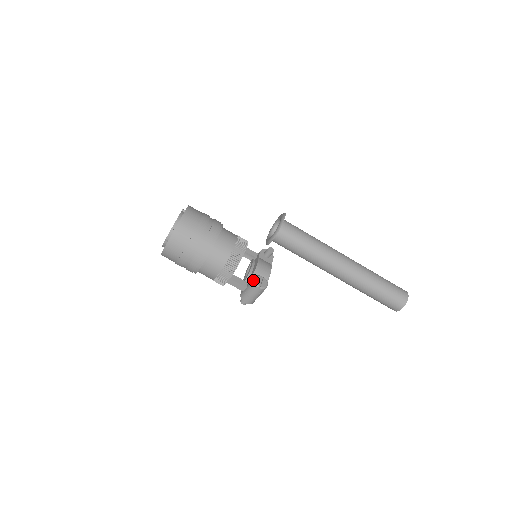
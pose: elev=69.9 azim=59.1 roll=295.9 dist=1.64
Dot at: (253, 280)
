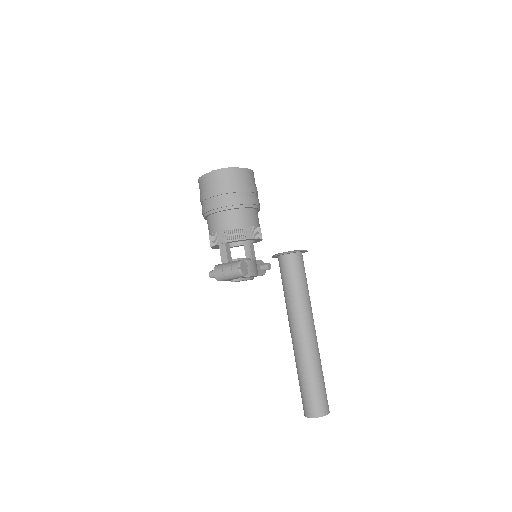
Dot at: (240, 260)
